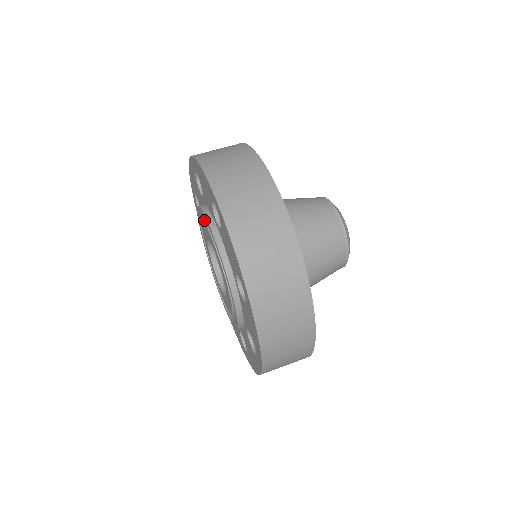
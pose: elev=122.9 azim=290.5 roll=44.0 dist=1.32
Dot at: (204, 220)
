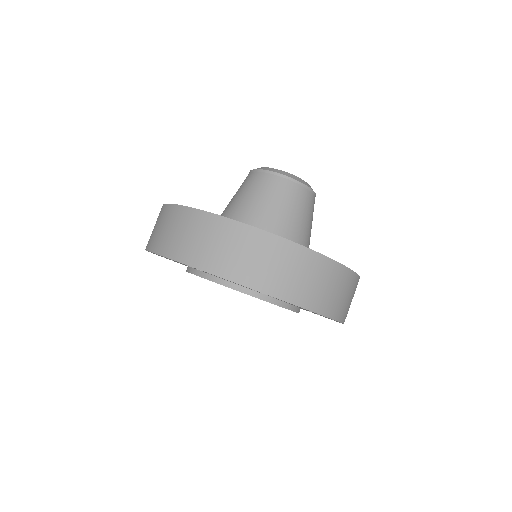
Dot at: occluded
